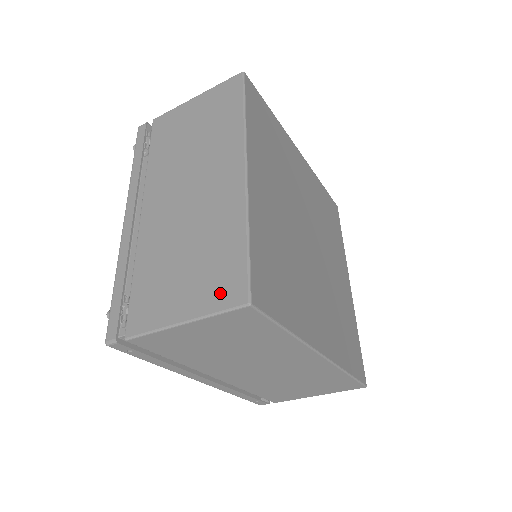
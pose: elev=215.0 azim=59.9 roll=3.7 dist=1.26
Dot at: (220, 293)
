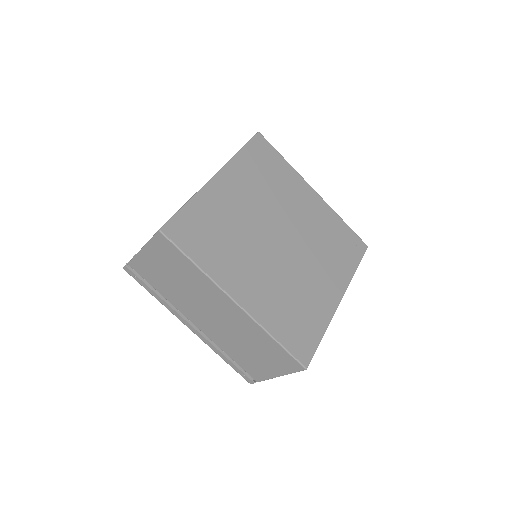
Dot at: occluded
